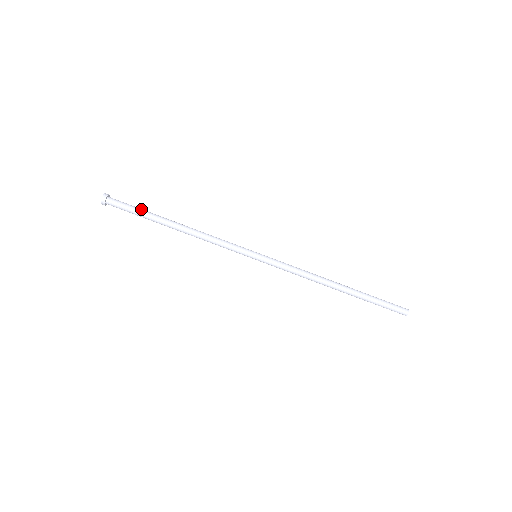
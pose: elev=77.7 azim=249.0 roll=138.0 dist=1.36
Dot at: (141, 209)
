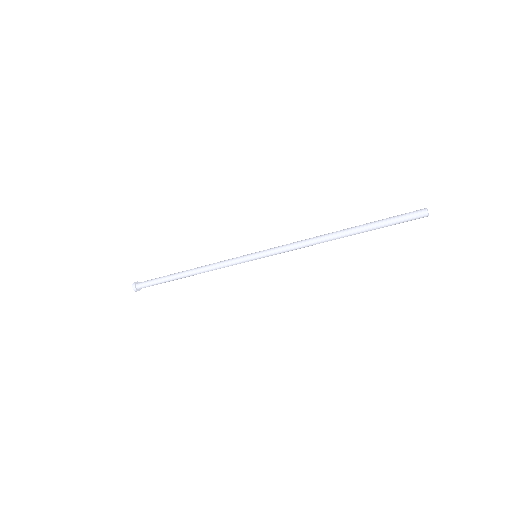
Dot at: (159, 279)
